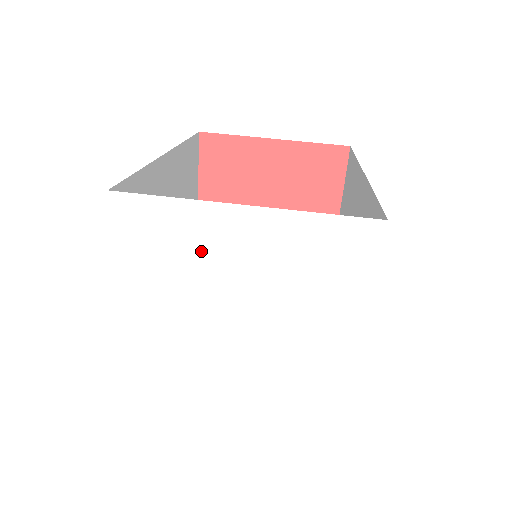
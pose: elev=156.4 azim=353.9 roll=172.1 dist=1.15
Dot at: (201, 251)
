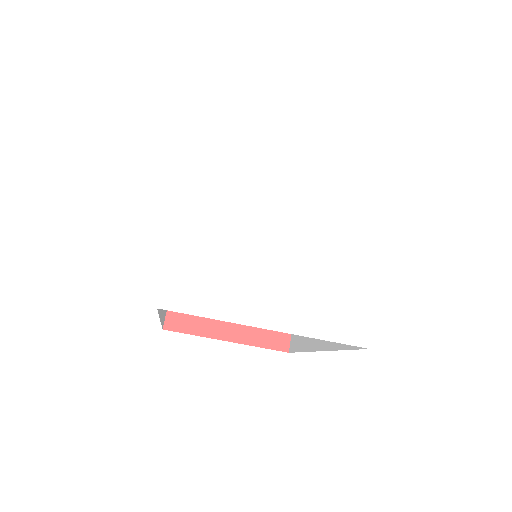
Dot at: (265, 154)
